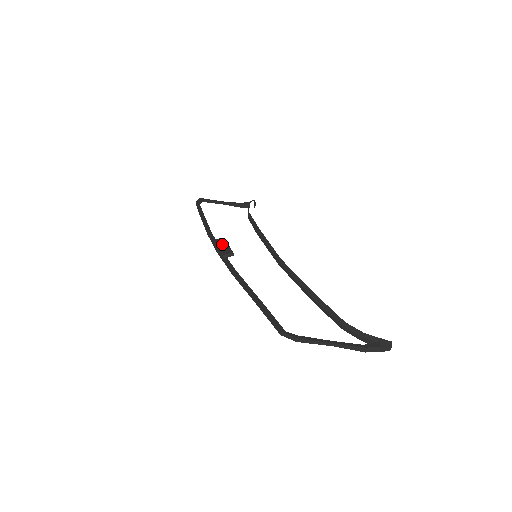
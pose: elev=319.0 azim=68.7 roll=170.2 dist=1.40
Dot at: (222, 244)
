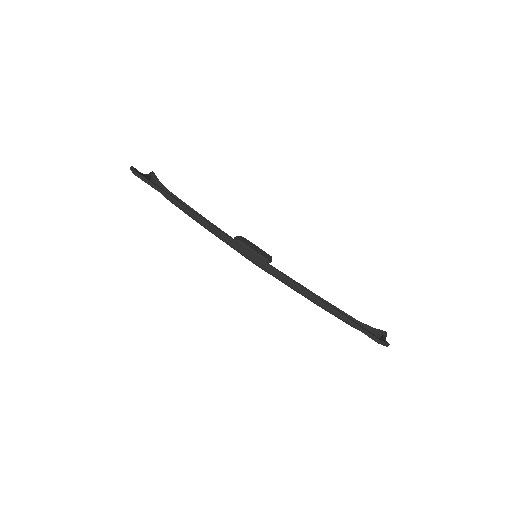
Dot at: (252, 245)
